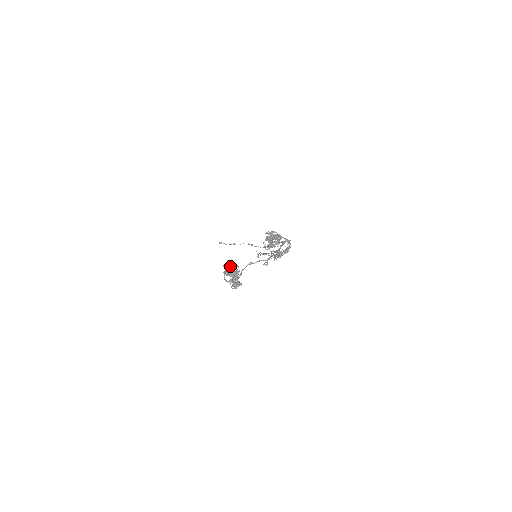
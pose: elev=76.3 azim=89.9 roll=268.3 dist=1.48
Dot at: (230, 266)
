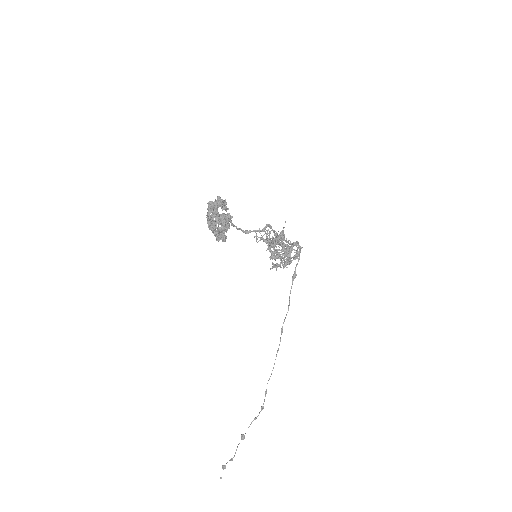
Dot at: occluded
